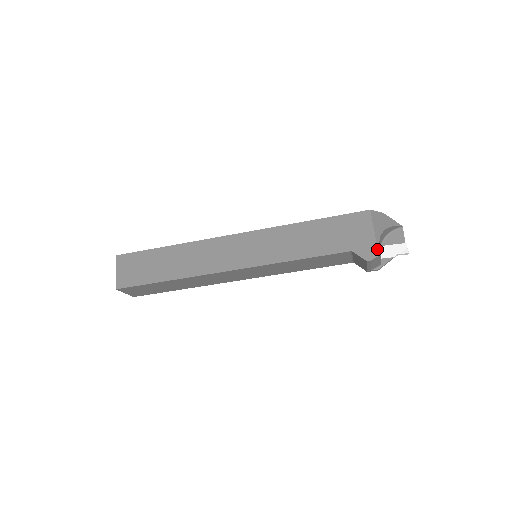
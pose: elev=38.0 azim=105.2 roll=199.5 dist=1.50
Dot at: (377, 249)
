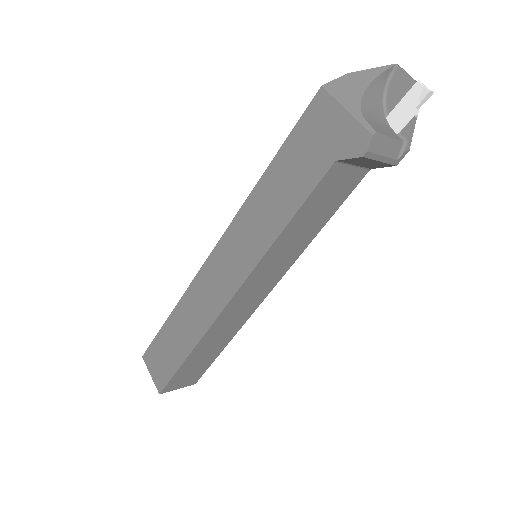
Dot at: (364, 128)
